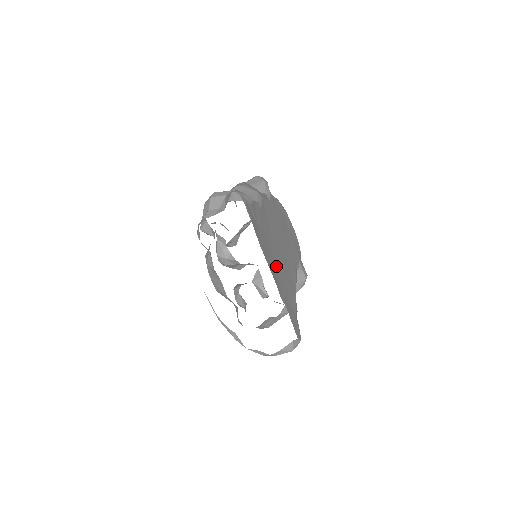
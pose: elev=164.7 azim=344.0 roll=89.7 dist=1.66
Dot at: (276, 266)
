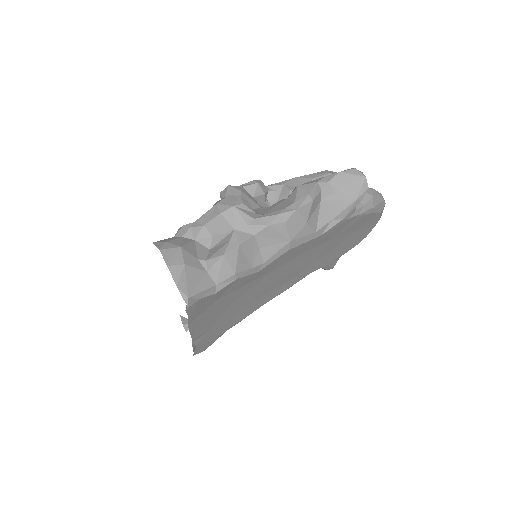
Dot at: (224, 314)
